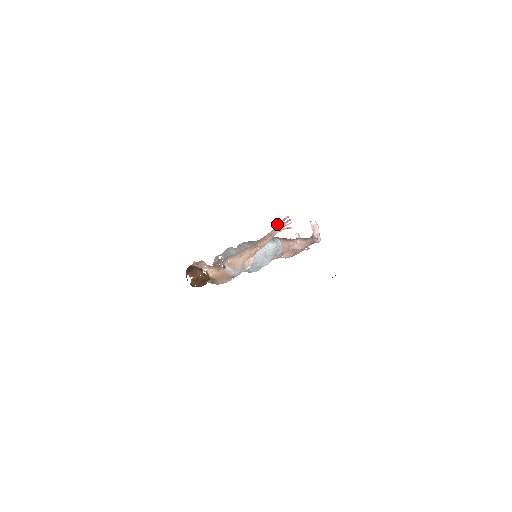
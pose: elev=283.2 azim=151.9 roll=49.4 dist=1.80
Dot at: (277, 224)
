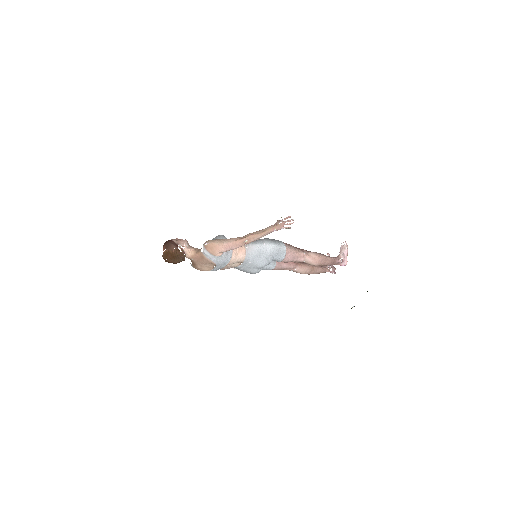
Dot at: (276, 222)
